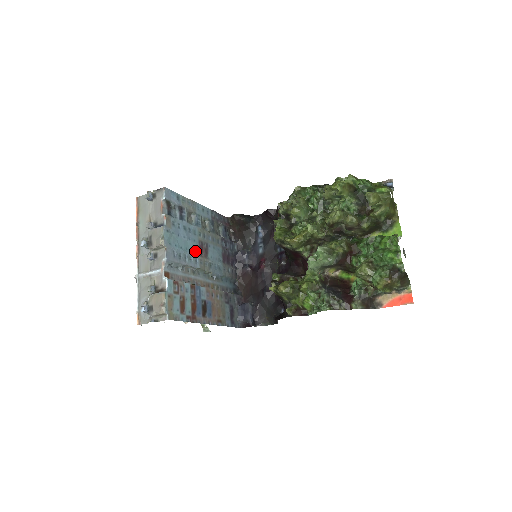
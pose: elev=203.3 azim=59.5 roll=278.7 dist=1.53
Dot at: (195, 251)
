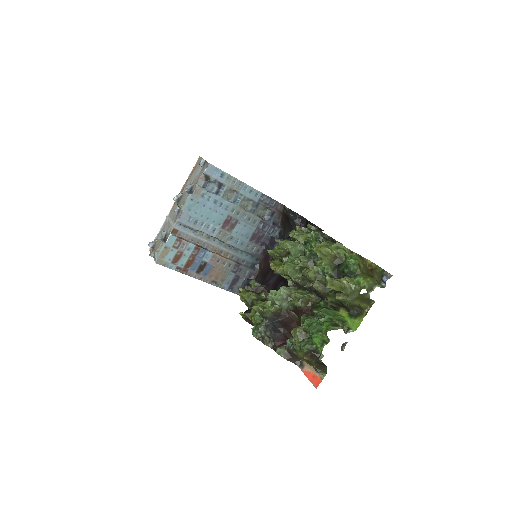
Dot at: (218, 222)
